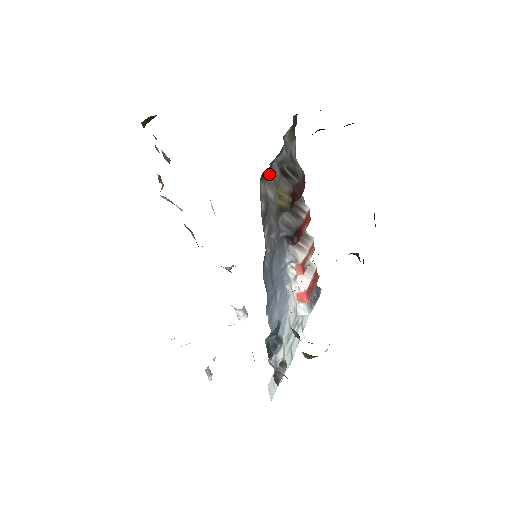
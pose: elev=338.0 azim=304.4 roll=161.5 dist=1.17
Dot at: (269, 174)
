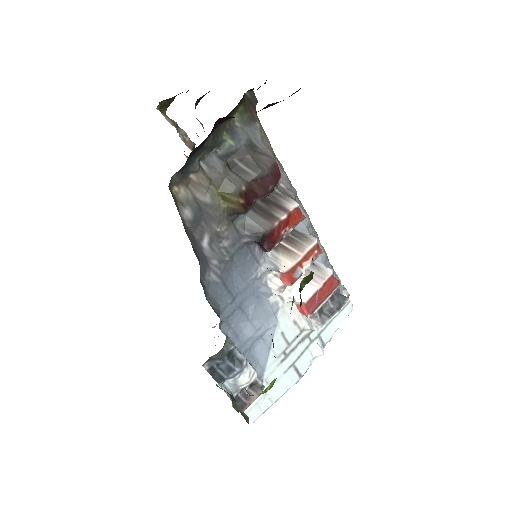
Dot at: (196, 174)
